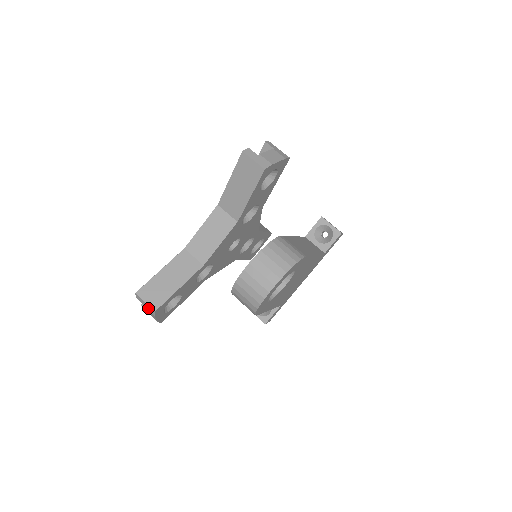
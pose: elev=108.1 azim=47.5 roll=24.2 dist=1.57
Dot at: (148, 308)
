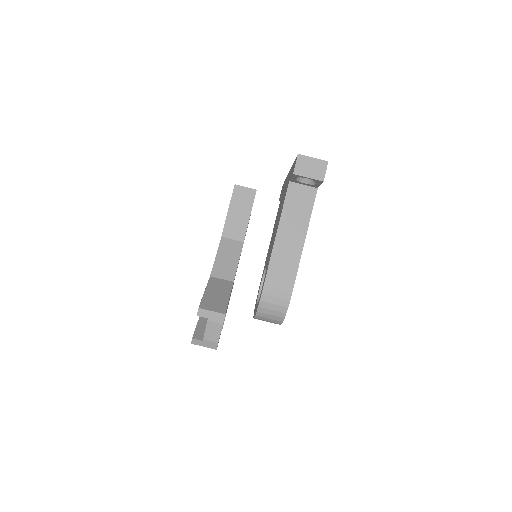
Dot at: occluded
